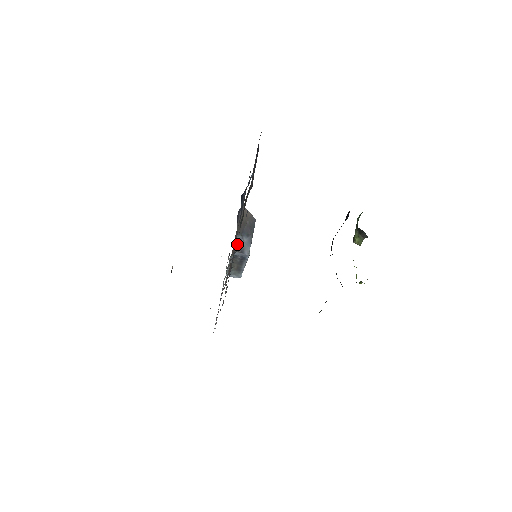
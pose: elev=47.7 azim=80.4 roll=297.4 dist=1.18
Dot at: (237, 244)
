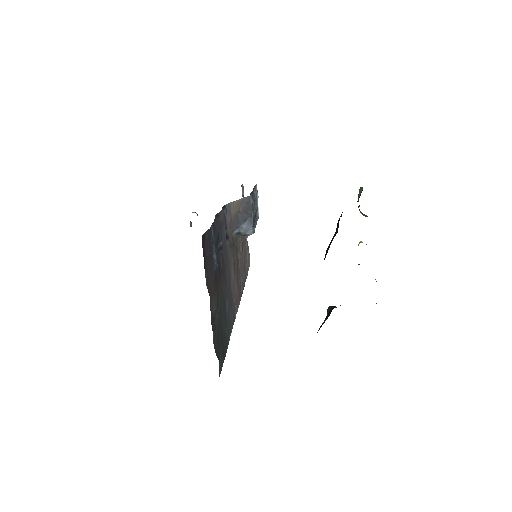
Dot at: (236, 235)
